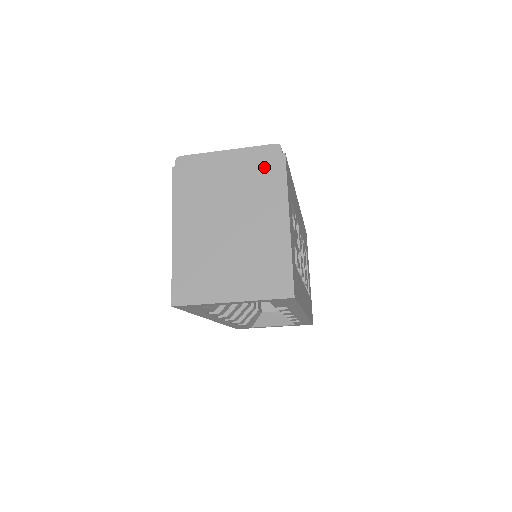
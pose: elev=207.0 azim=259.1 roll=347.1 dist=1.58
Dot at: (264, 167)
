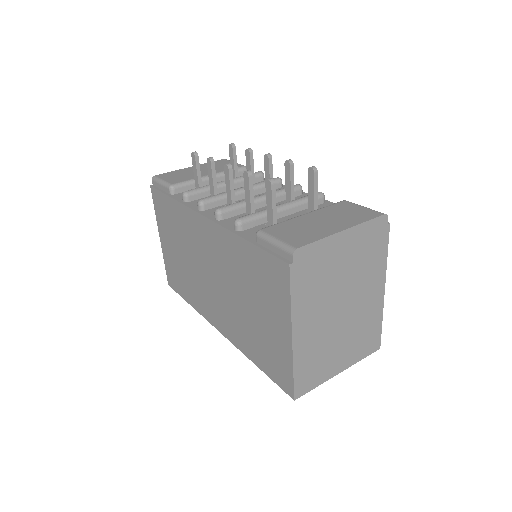
Dot at: (373, 243)
